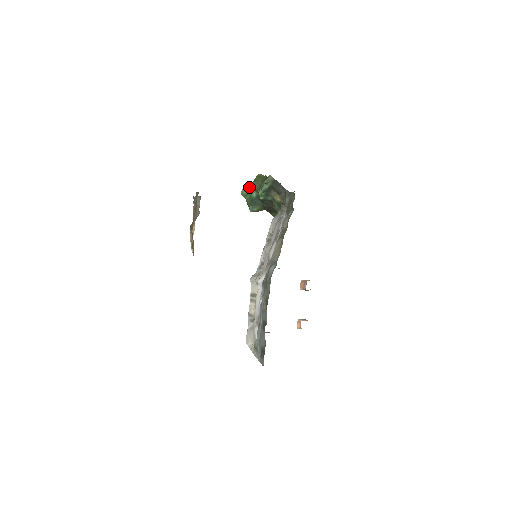
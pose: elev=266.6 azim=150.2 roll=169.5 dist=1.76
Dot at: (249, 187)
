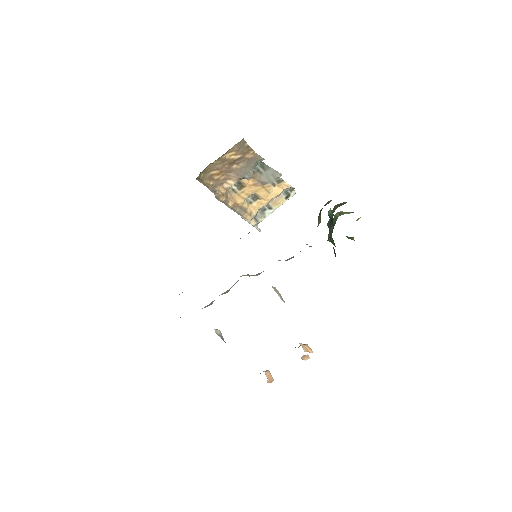
Dot at: (342, 213)
